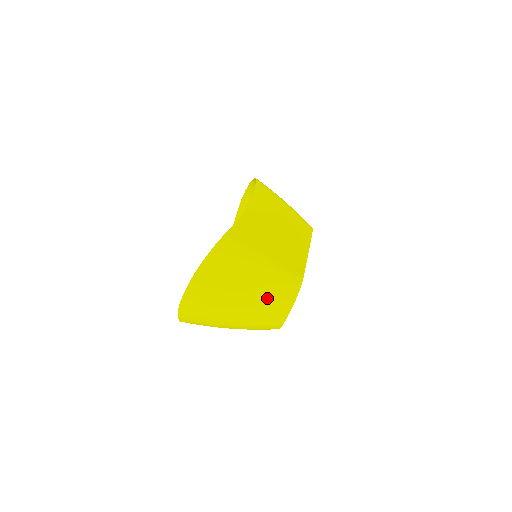
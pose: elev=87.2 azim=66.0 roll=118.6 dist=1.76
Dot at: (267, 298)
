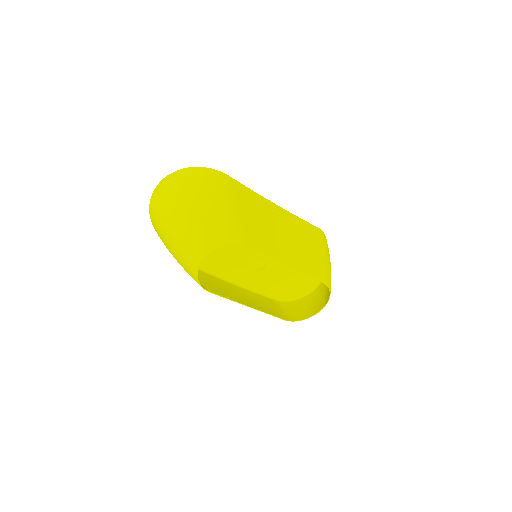
Dot at: (202, 224)
